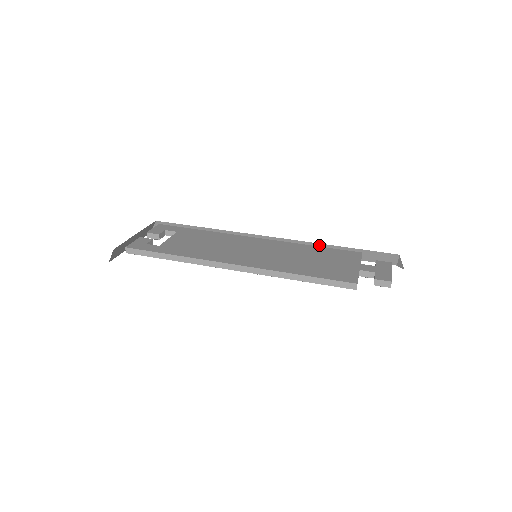
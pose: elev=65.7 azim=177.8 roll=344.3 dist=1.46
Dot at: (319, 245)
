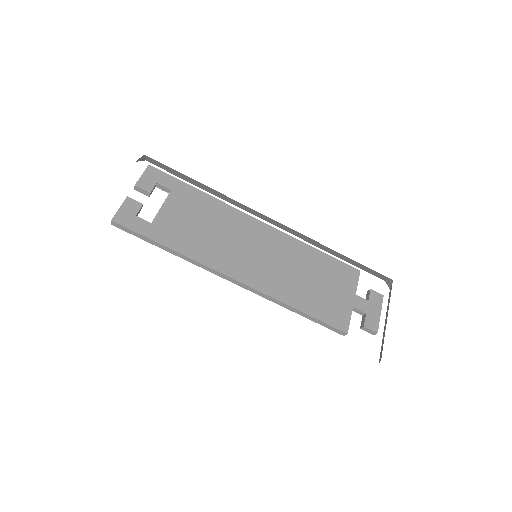
Dot at: (321, 244)
